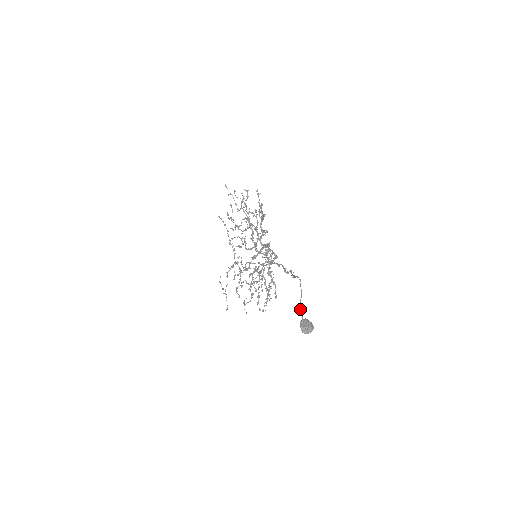
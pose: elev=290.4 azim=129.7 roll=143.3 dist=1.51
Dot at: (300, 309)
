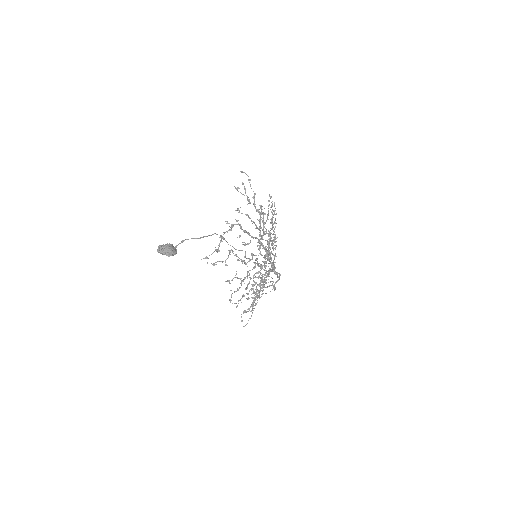
Dot at: (181, 242)
